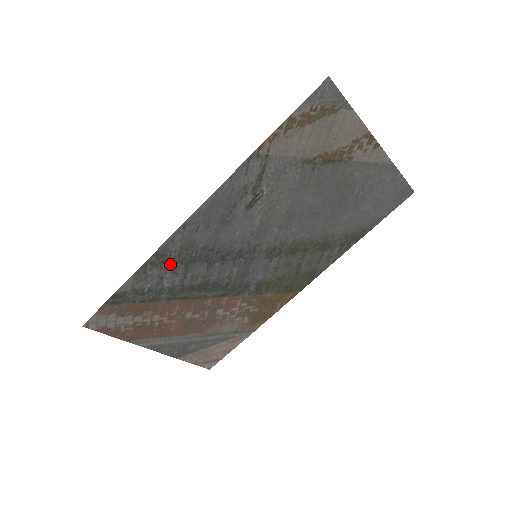
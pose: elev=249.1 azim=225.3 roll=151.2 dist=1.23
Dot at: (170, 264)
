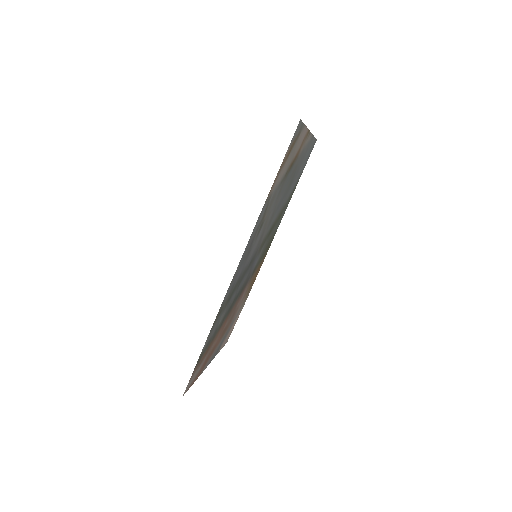
Dot at: (223, 309)
